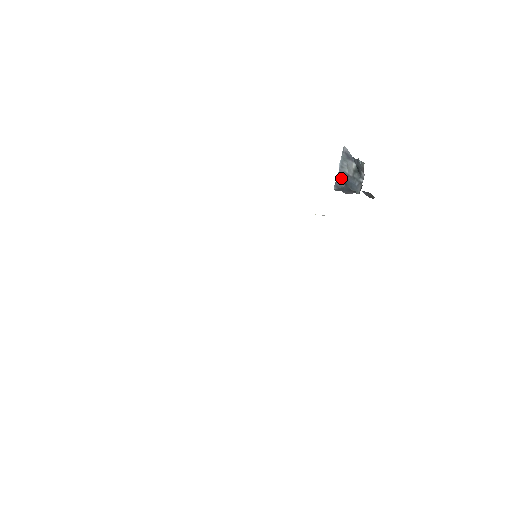
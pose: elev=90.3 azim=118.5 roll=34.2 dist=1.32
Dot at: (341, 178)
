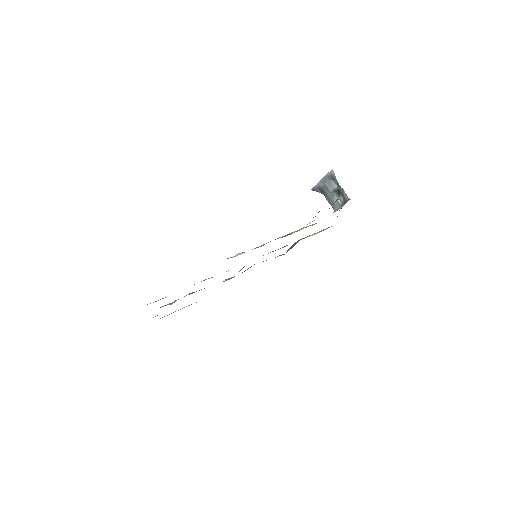
Dot at: (321, 188)
